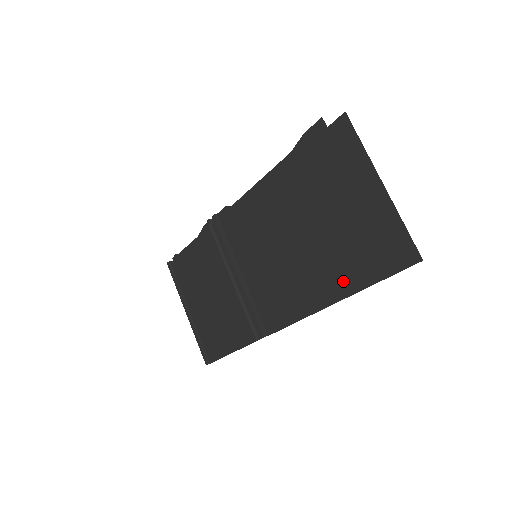
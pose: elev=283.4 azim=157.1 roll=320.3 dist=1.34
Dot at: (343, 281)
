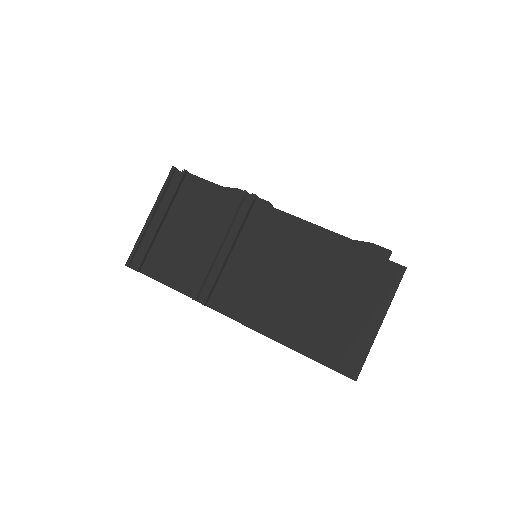
Dot at: (299, 339)
